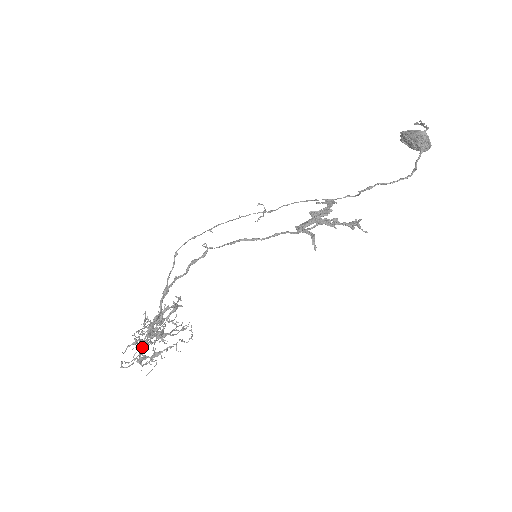
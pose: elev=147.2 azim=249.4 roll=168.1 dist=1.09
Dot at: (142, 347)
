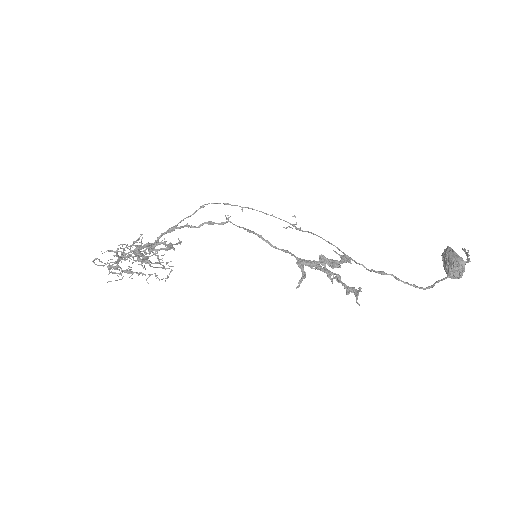
Dot at: (120, 258)
